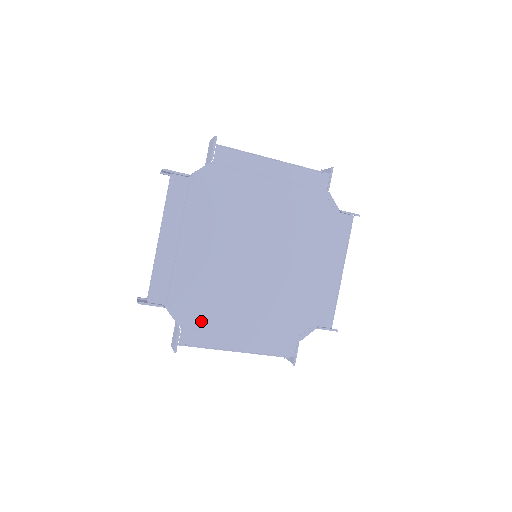
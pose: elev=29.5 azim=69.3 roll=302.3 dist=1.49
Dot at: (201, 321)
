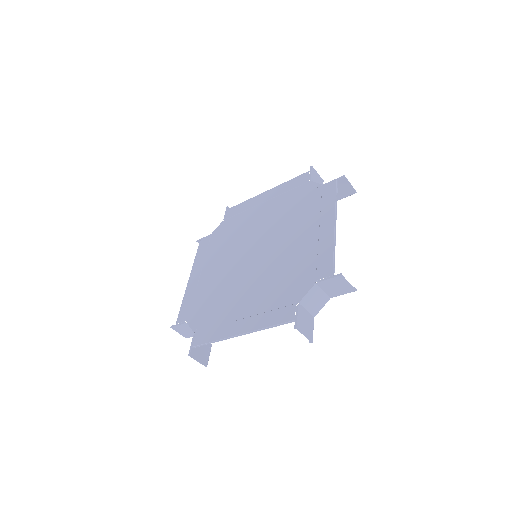
Dot at: (210, 322)
